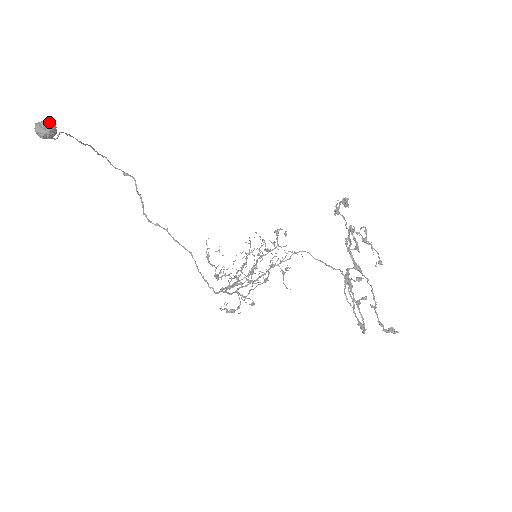
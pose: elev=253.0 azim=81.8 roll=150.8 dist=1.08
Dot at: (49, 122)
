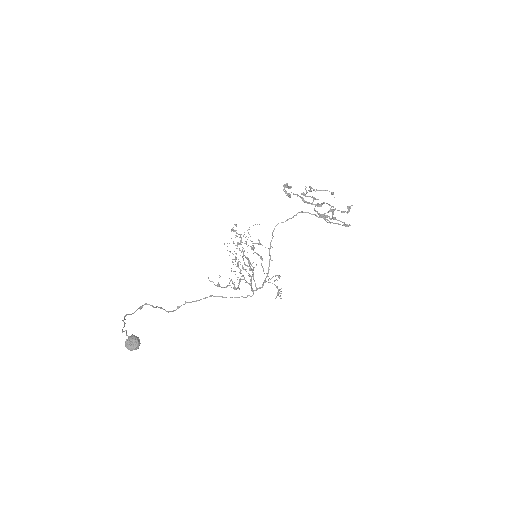
Dot at: (130, 338)
